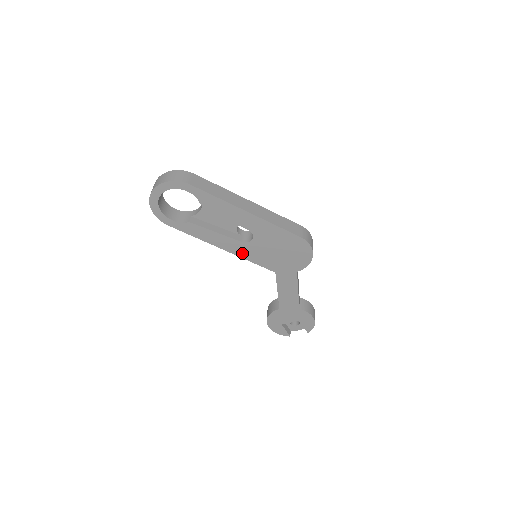
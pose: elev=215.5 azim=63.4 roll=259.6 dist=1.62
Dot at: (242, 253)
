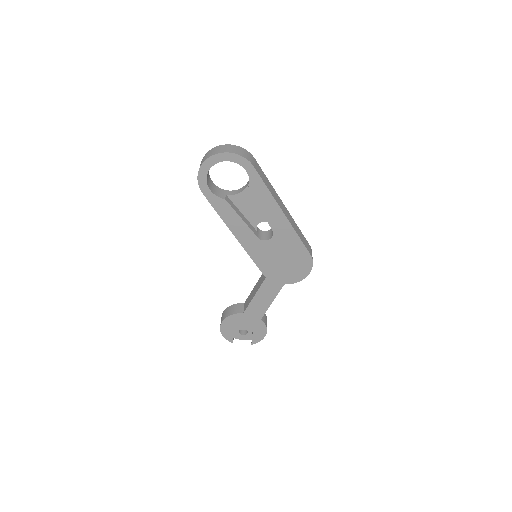
Dot at: (250, 248)
